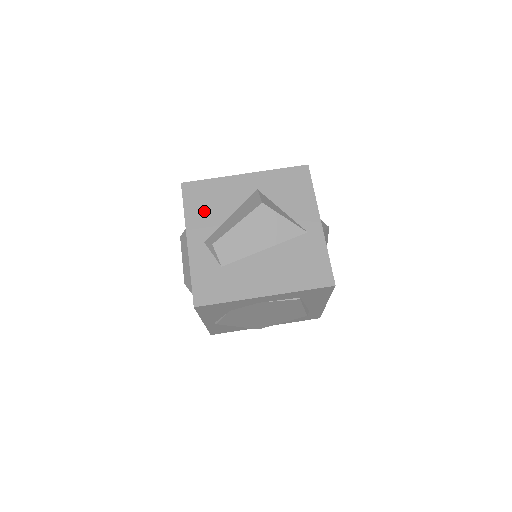
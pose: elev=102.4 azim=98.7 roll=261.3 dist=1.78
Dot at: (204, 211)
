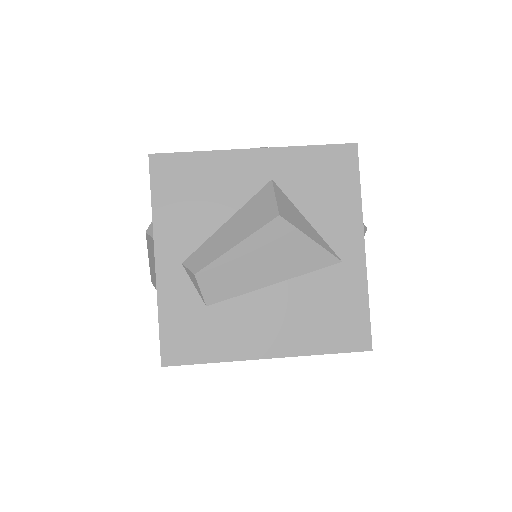
Dot at: (184, 209)
